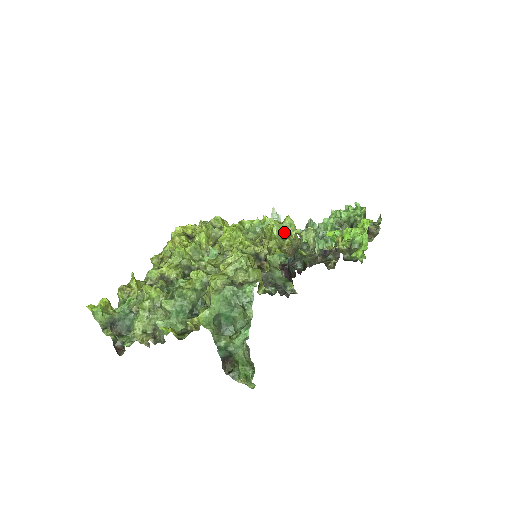
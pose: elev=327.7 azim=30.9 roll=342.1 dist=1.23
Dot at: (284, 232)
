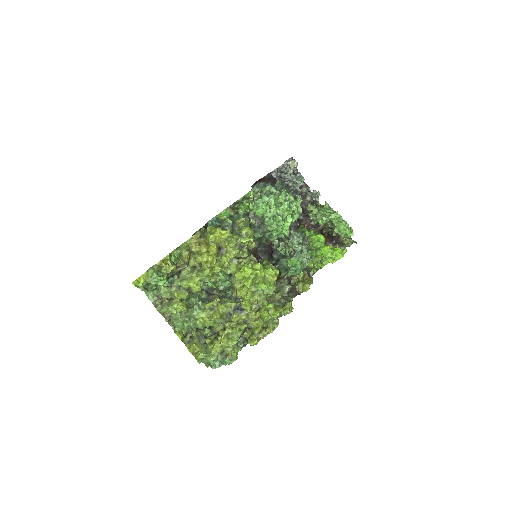
Dot at: (270, 318)
